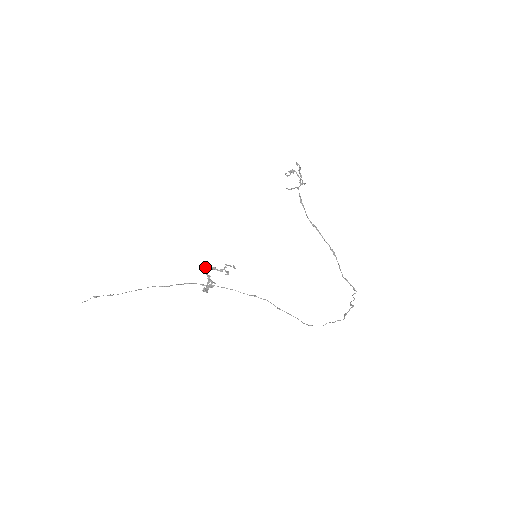
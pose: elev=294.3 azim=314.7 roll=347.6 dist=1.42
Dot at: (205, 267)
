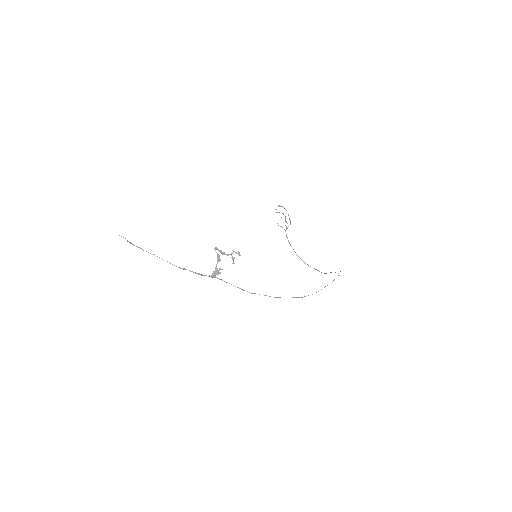
Dot at: (216, 248)
